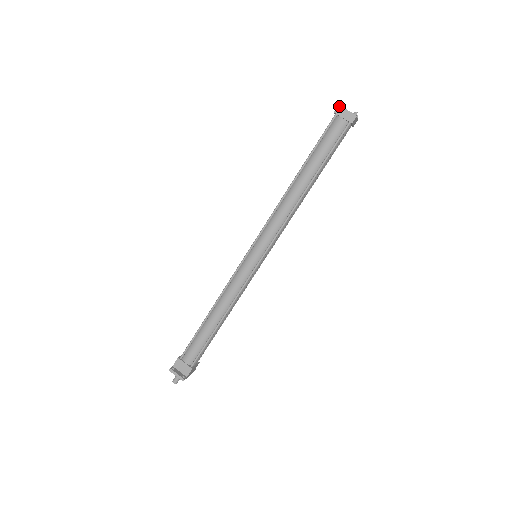
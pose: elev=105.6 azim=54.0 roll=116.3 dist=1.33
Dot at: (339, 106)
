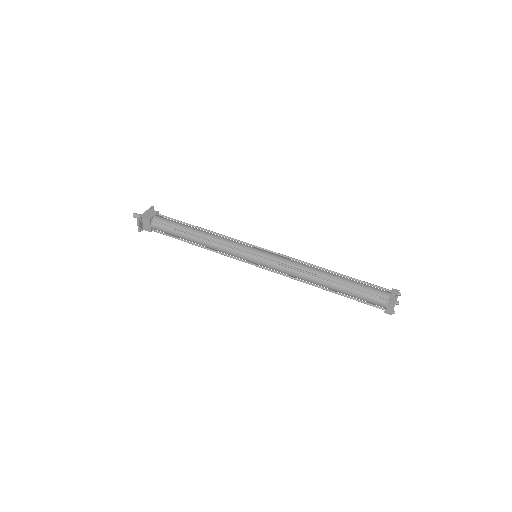
Dot at: (395, 303)
